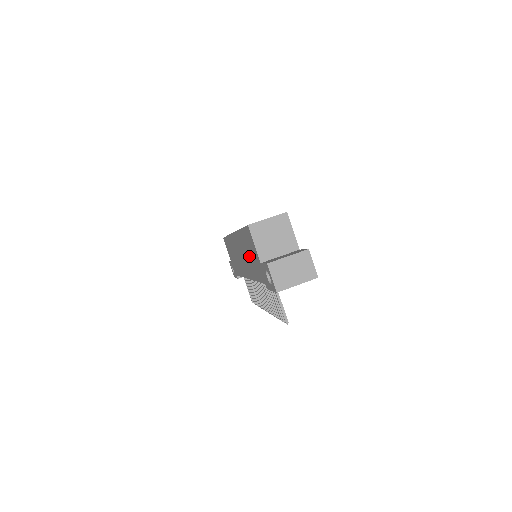
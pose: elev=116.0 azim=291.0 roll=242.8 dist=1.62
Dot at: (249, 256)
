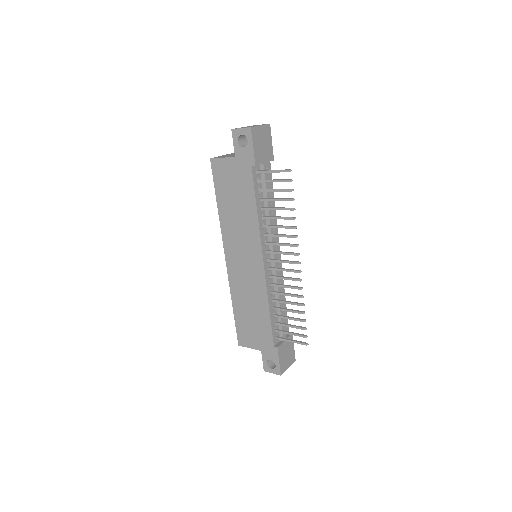
Dot at: (236, 204)
